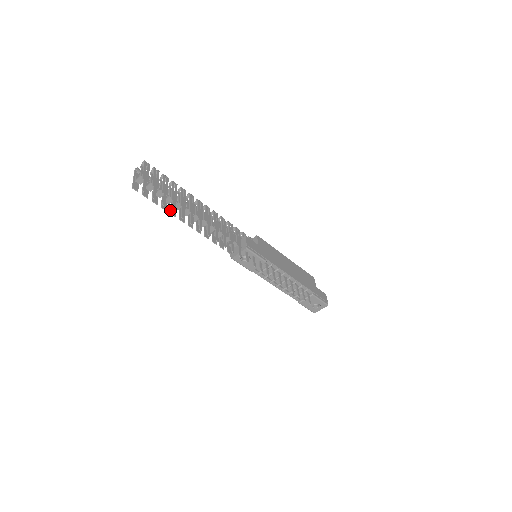
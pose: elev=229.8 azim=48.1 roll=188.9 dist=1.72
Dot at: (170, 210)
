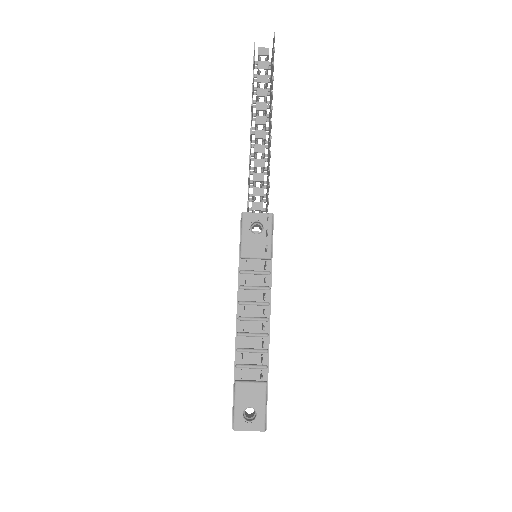
Dot at: (252, 100)
